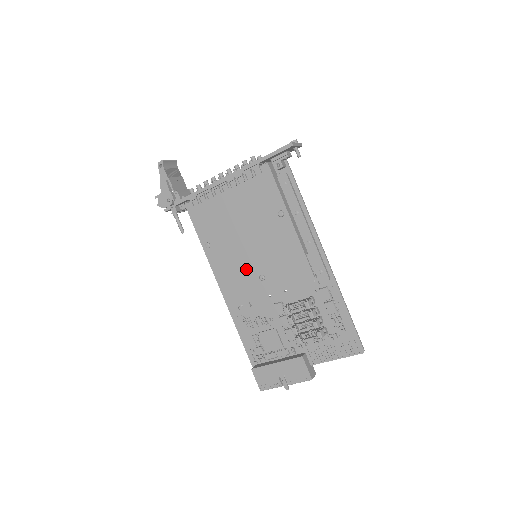
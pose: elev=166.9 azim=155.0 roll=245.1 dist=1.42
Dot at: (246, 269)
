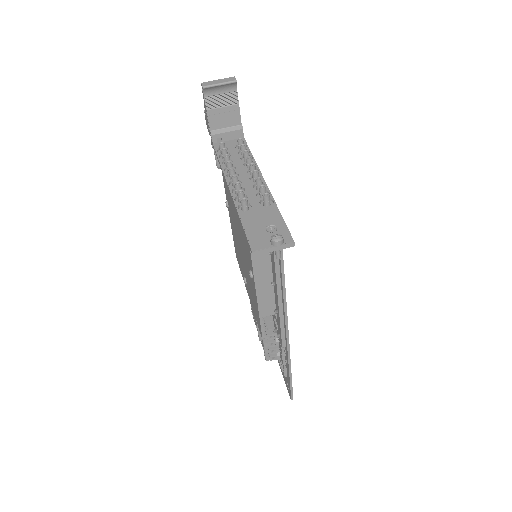
Dot at: (241, 259)
